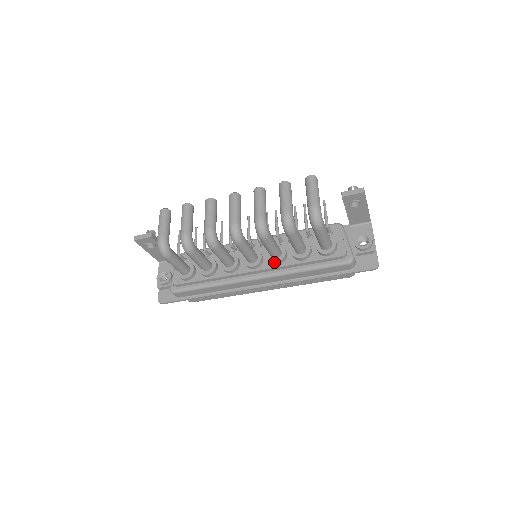
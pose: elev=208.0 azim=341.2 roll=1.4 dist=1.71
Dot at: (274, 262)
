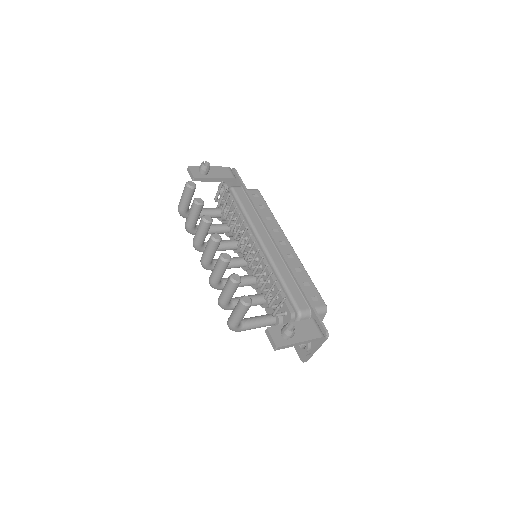
Dot at: occluded
